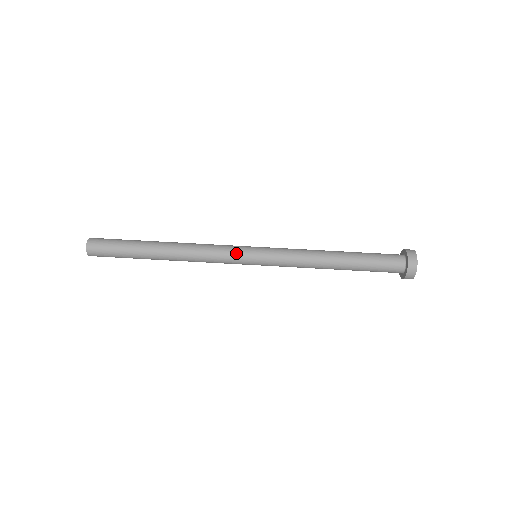
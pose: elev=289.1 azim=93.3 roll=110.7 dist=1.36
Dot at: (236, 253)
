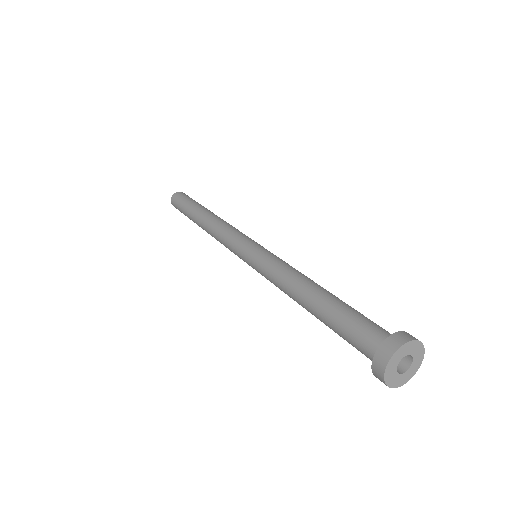
Dot at: (245, 237)
